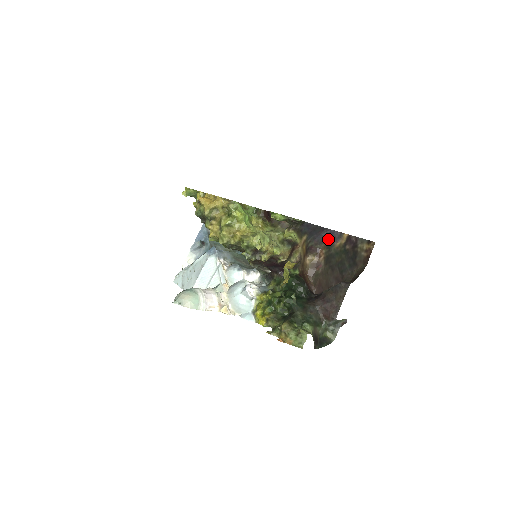
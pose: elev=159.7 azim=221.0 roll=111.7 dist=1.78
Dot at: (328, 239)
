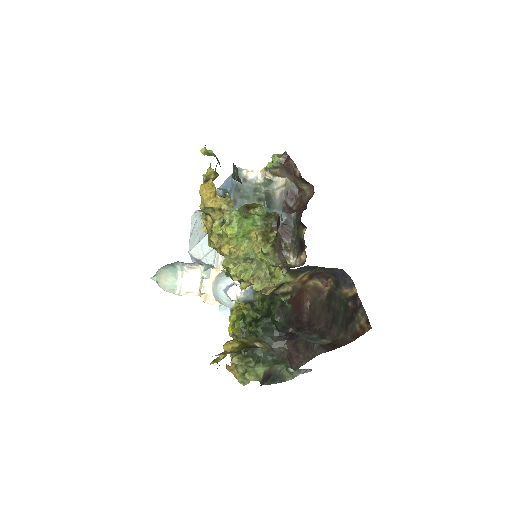
Dot at: (339, 277)
